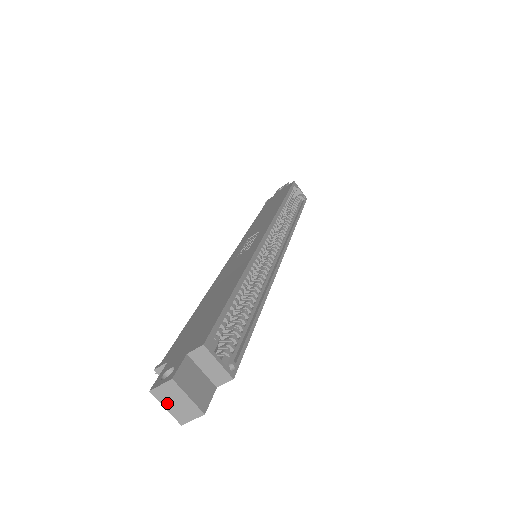
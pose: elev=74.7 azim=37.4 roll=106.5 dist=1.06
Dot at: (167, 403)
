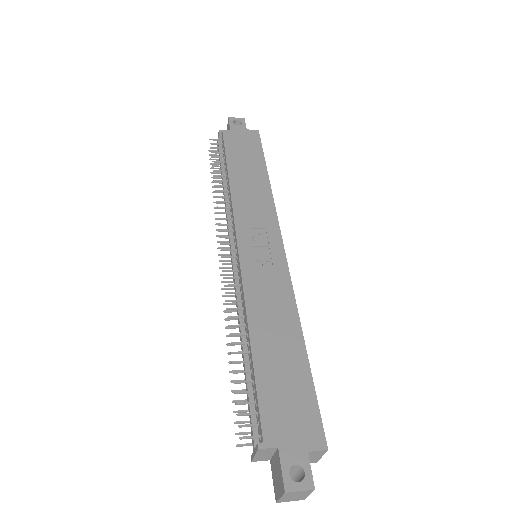
Dot at: (287, 496)
